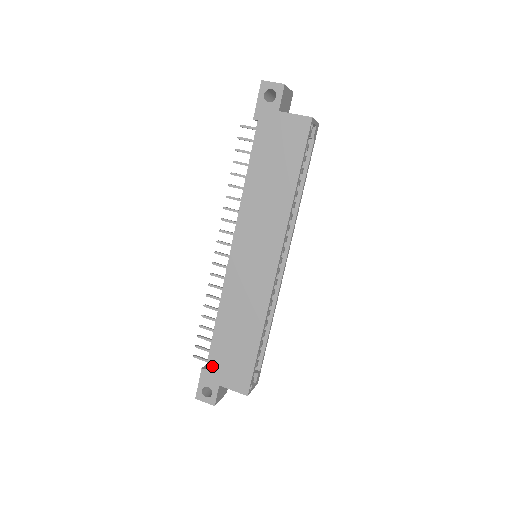
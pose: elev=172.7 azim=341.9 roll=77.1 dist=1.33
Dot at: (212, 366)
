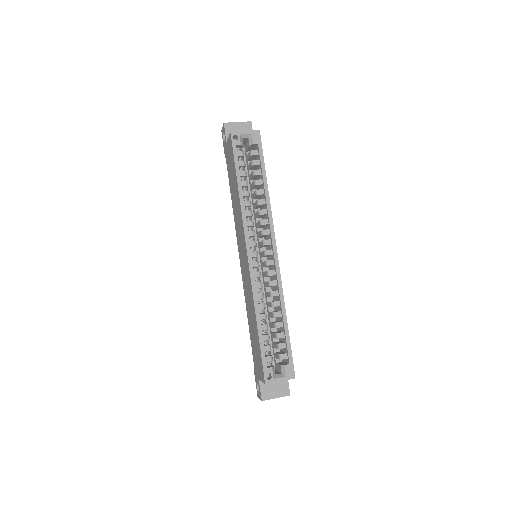
Dot at: (254, 362)
